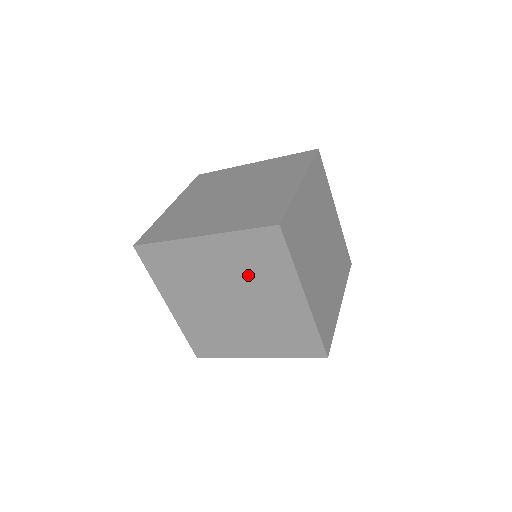
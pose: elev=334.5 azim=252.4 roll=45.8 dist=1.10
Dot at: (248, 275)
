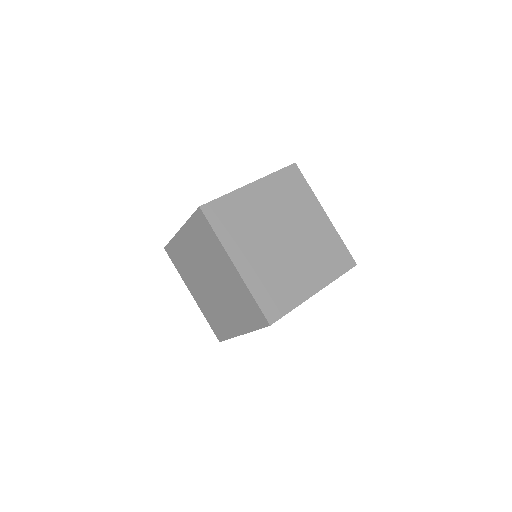
Dot at: (206, 255)
